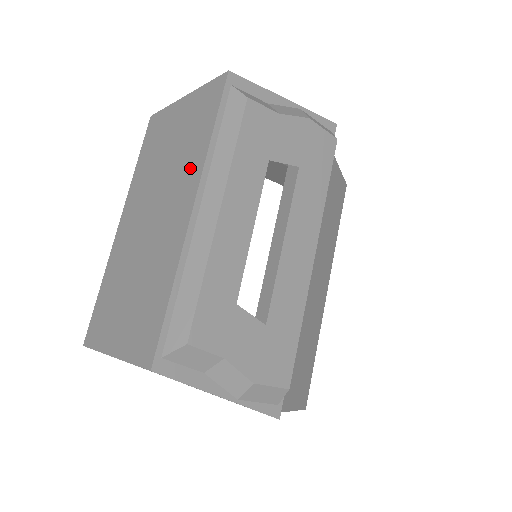
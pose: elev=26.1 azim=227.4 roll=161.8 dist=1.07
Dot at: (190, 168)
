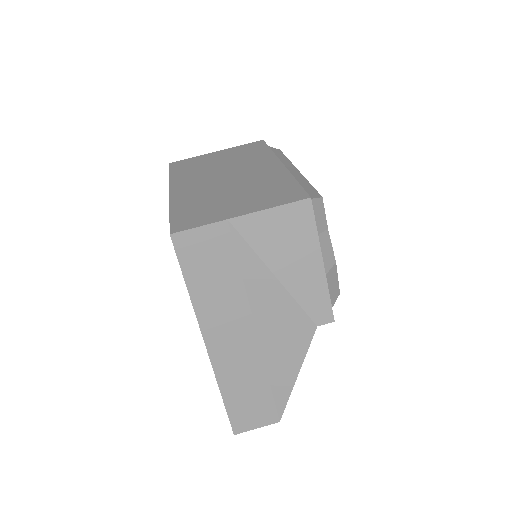
Dot at: (260, 158)
